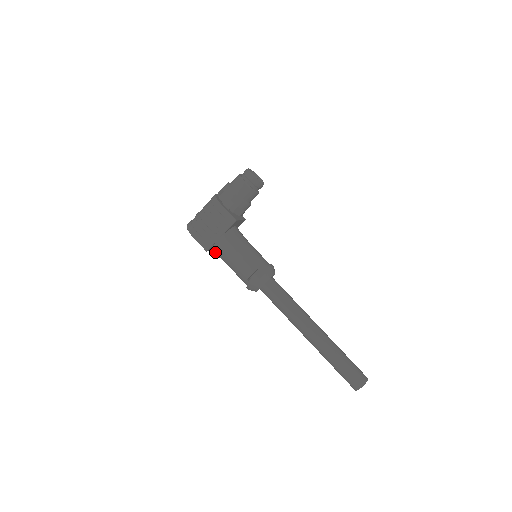
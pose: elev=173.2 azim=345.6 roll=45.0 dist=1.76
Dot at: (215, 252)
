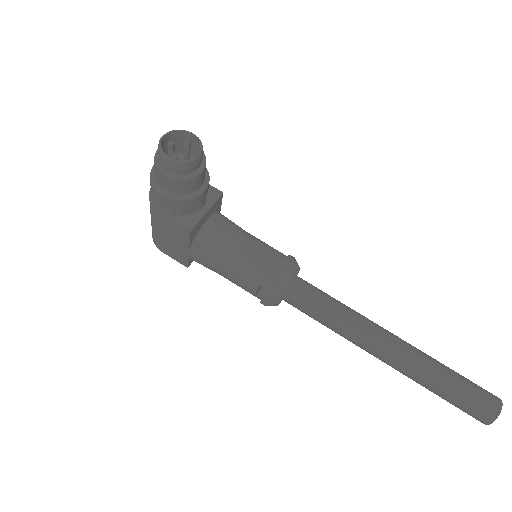
Dot at: occluded
